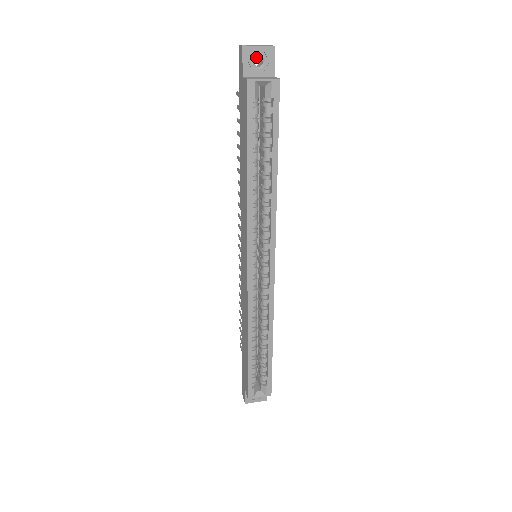
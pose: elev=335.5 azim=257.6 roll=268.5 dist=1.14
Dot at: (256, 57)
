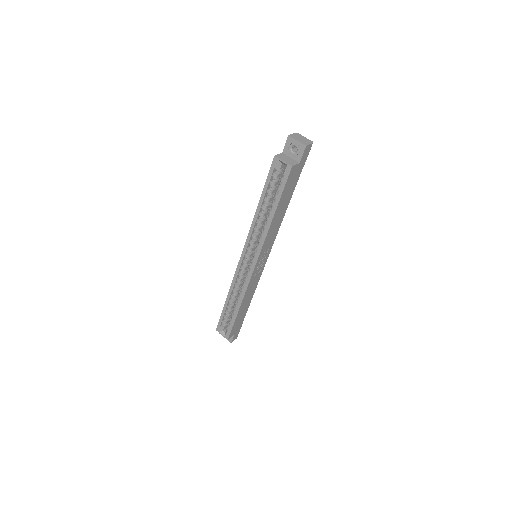
Dot at: (294, 146)
